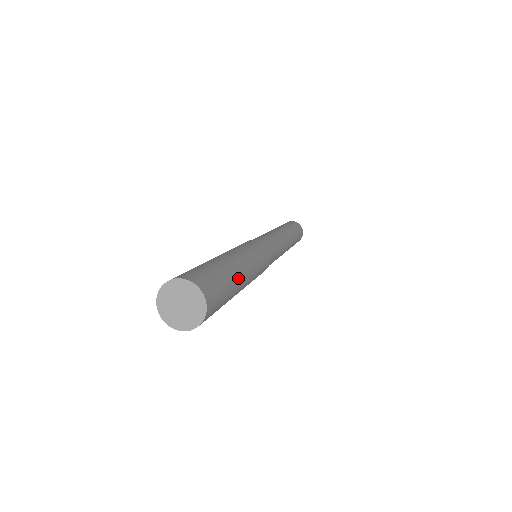
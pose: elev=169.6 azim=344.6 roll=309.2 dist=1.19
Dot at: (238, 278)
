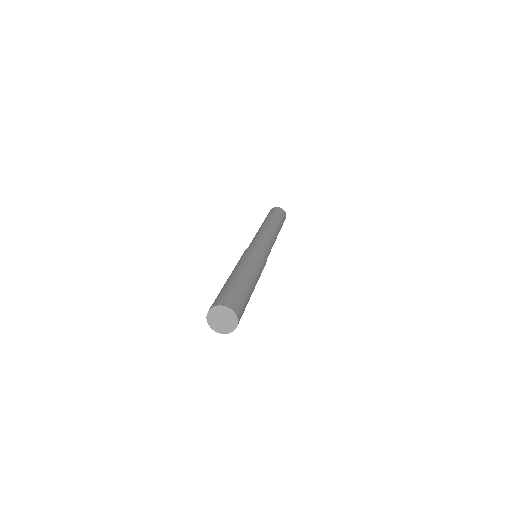
Dot at: occluded
